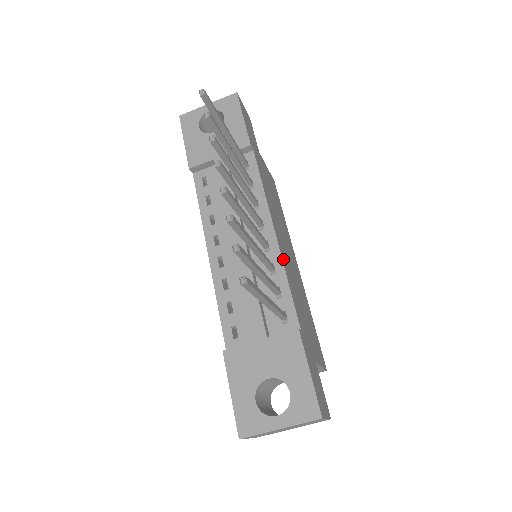
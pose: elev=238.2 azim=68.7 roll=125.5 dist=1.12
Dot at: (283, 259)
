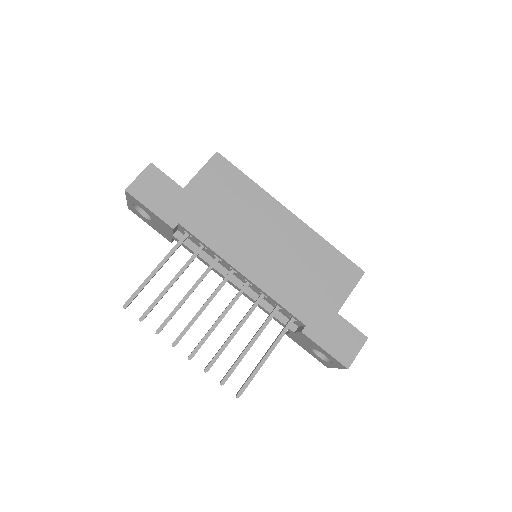
Dot at: (263, 284)
